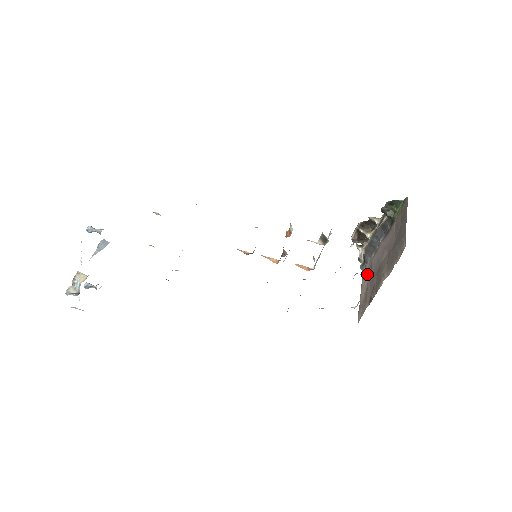
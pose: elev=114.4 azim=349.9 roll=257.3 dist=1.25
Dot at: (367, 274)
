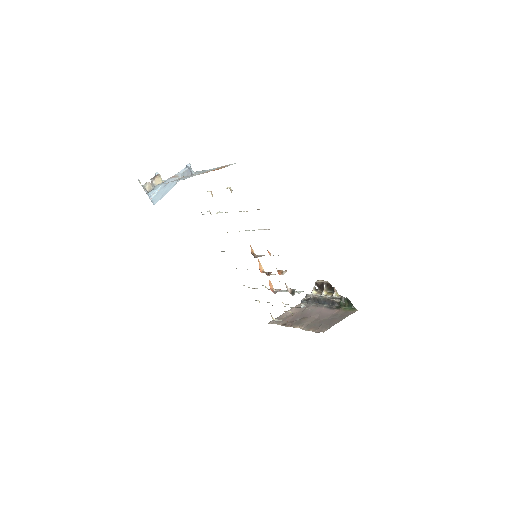
Dot at: (300, 308)
